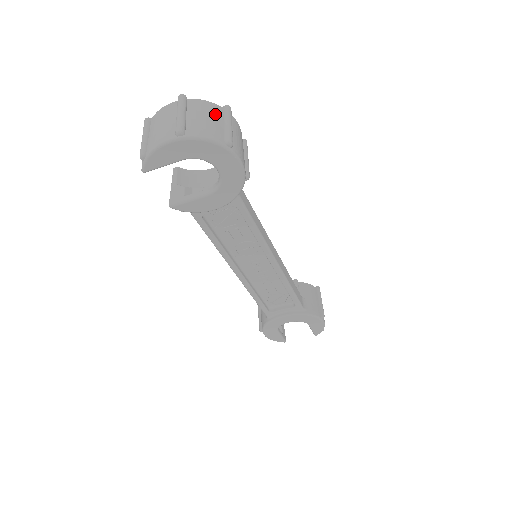
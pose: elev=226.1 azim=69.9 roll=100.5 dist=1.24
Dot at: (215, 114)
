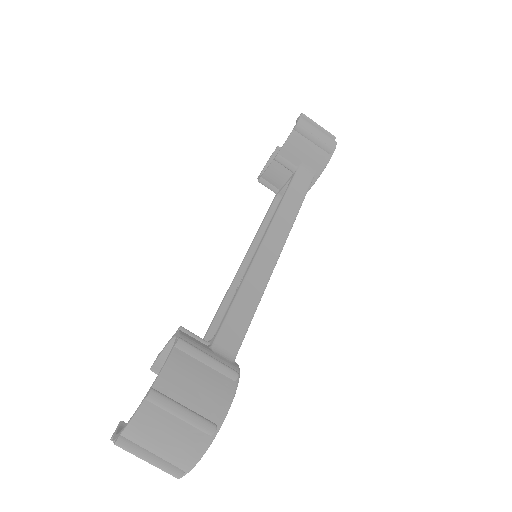
Dot at: (159, 422)
